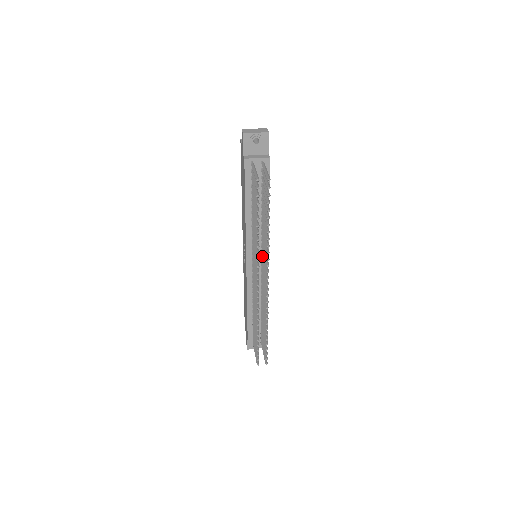
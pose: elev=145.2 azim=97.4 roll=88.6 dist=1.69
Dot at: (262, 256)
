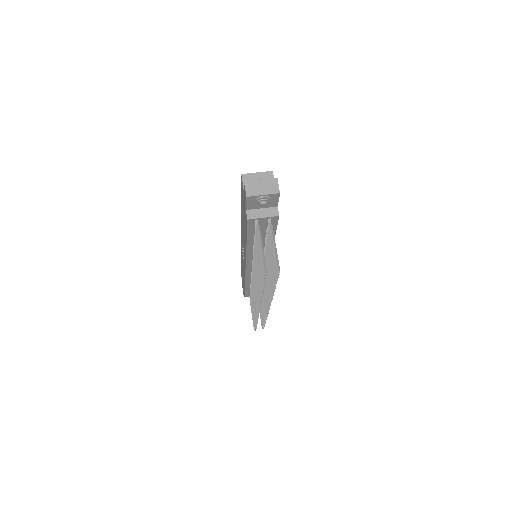
Dot at: occluded
